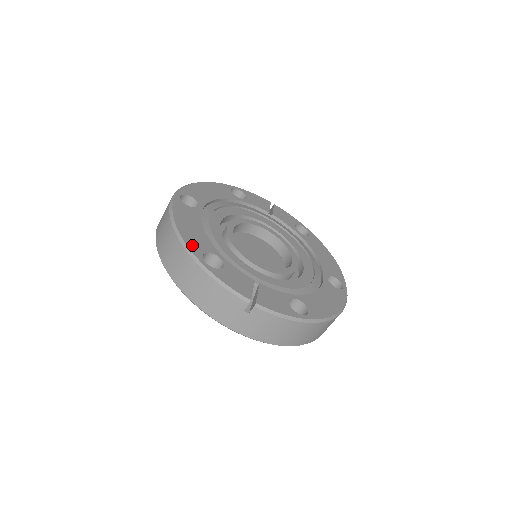
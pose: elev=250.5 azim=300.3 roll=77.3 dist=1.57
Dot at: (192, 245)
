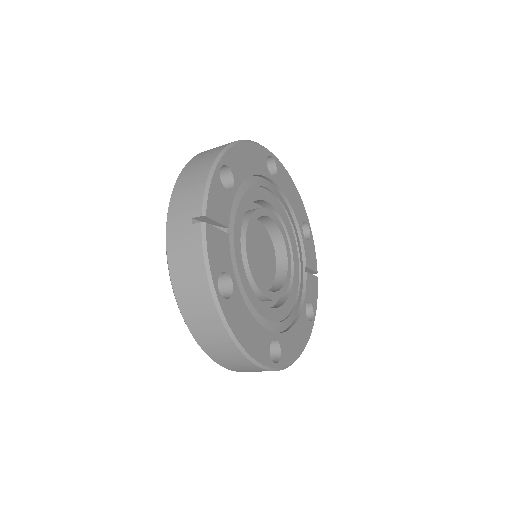
Dot at: (231, 155)
